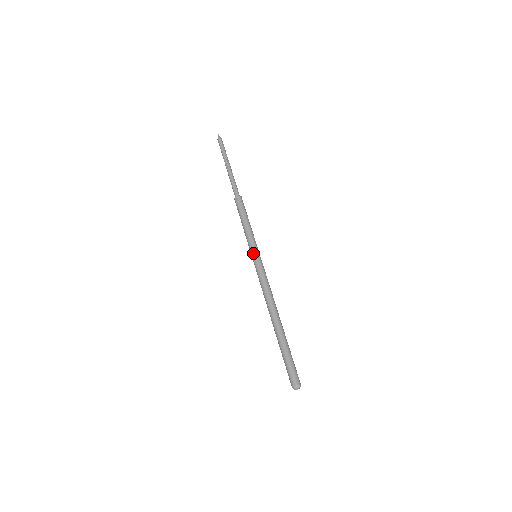
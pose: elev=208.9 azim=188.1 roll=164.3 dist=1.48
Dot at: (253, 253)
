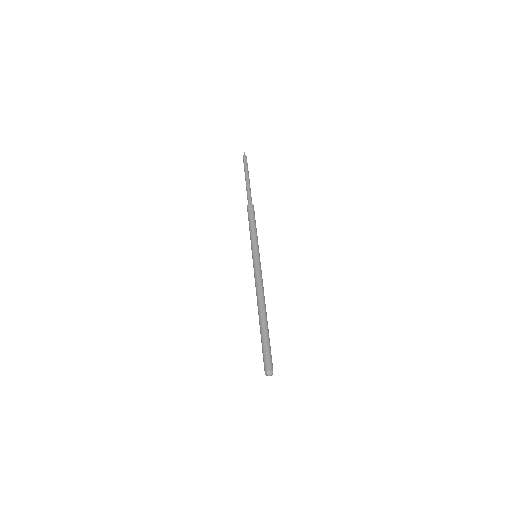
Dot at: (257, 252)
